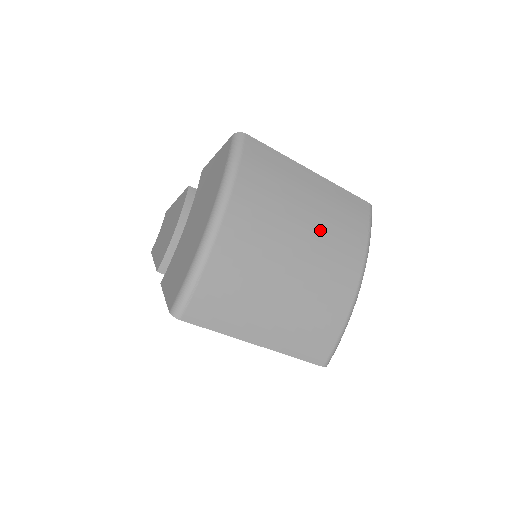
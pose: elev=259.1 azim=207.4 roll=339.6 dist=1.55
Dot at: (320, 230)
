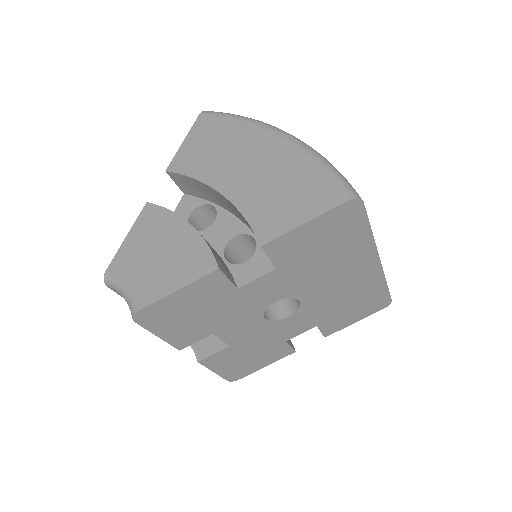
Dot at: occluded
